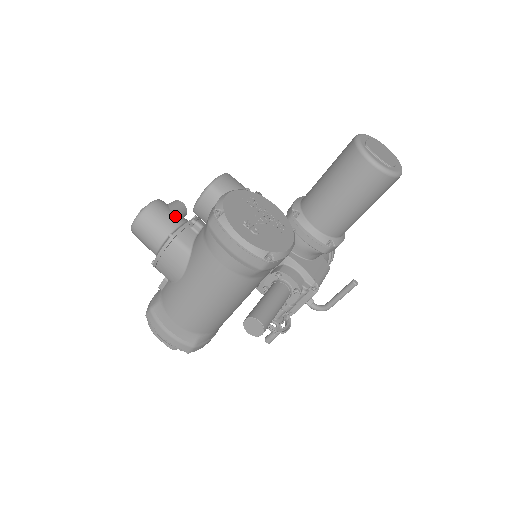
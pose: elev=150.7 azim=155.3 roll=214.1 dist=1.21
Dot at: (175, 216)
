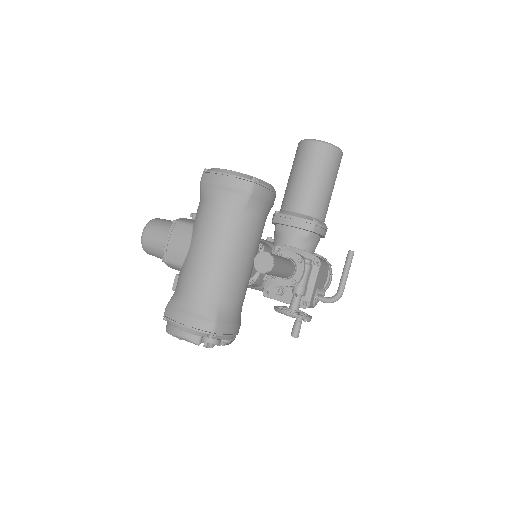
Dot at: occluded
